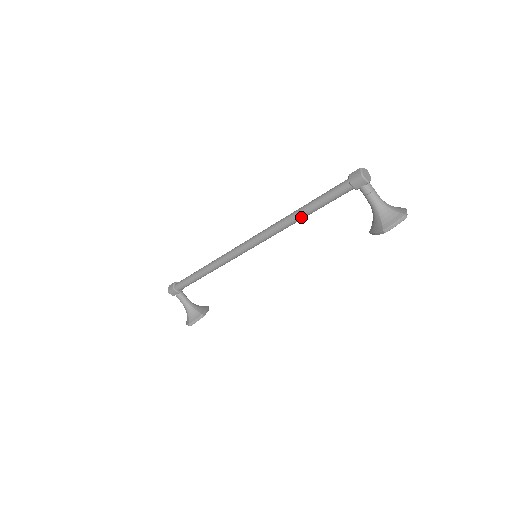
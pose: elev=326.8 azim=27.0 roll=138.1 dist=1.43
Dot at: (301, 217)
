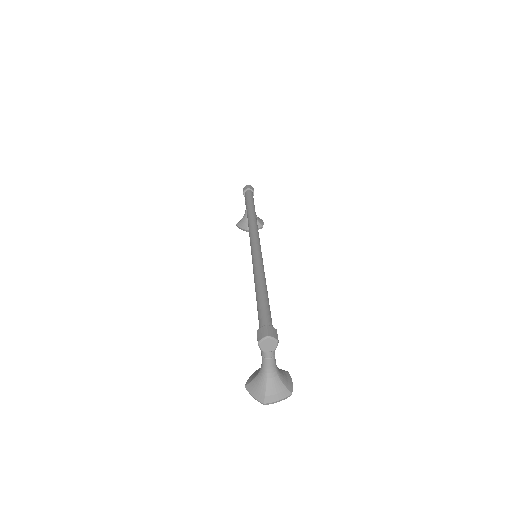
Dot at: occluded
